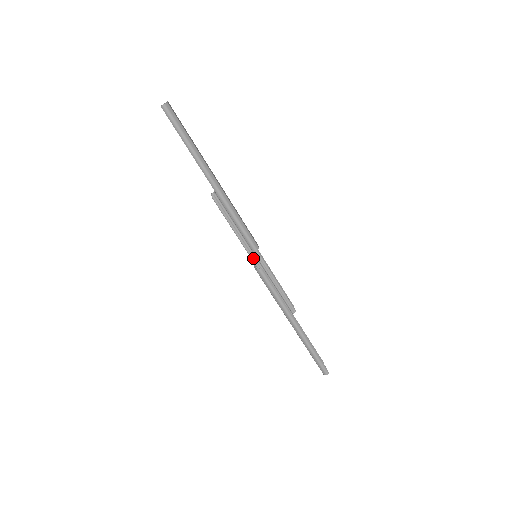
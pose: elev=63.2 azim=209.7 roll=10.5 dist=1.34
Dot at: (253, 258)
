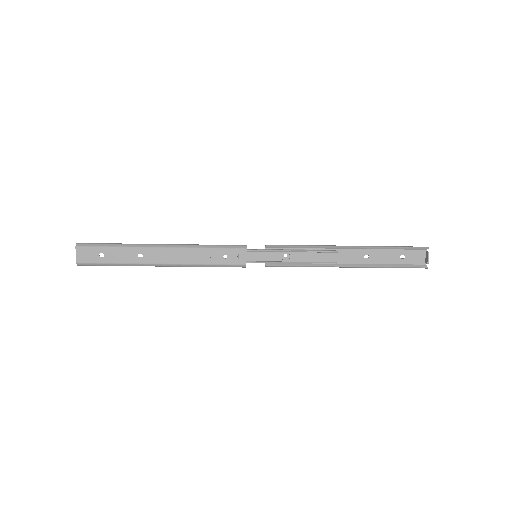
Dot at: occluded
